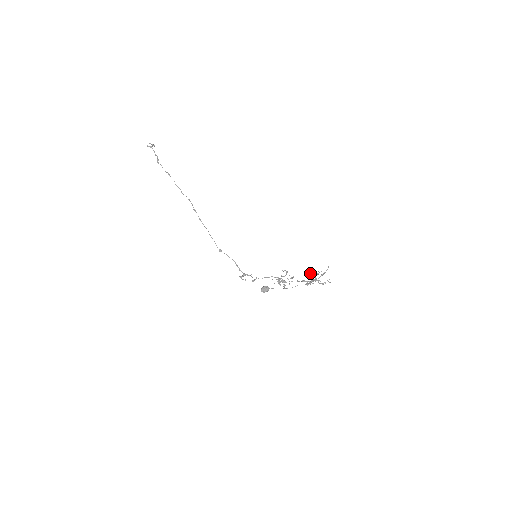
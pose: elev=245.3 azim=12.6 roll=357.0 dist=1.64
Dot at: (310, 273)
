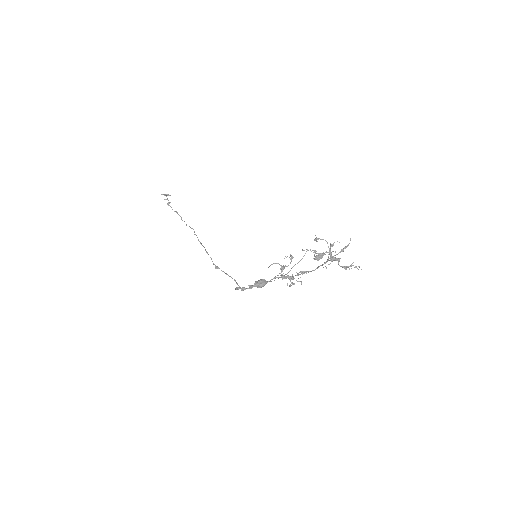
Dot at: (318, 238)
